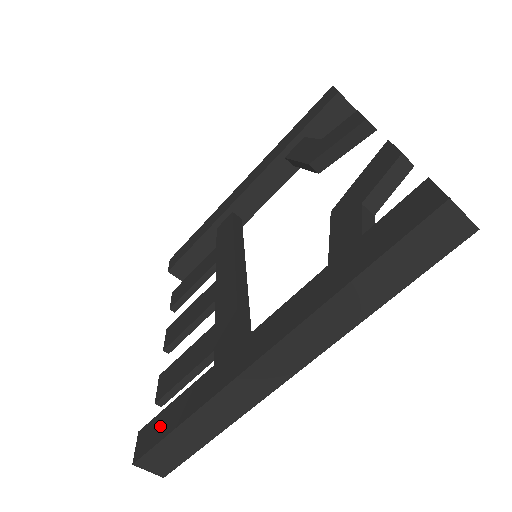
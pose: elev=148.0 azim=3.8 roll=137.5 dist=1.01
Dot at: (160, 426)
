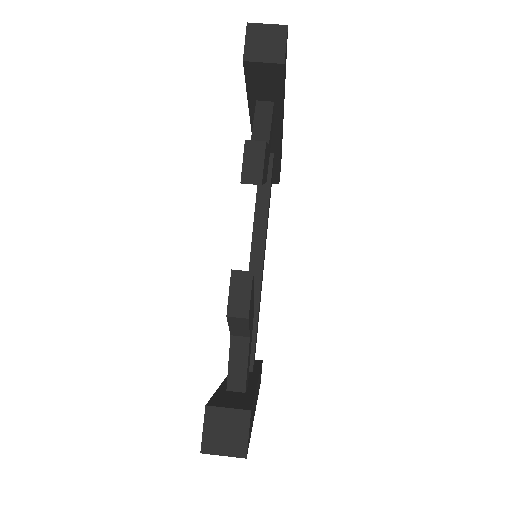
Dot at: occluded
